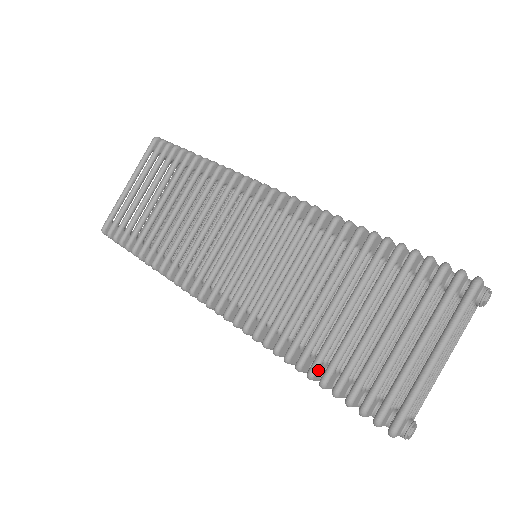
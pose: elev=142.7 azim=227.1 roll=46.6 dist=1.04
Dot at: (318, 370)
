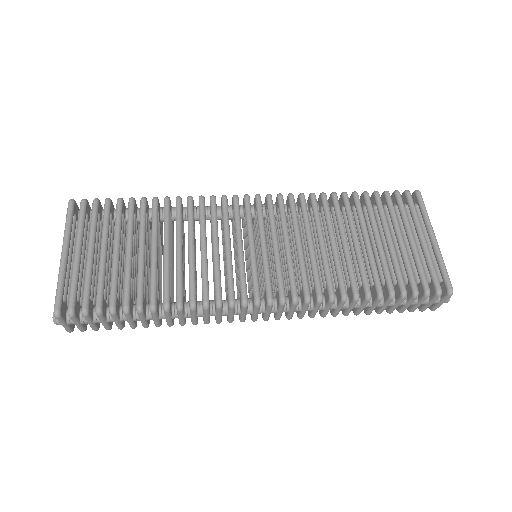
Dot at: (381, 290)
